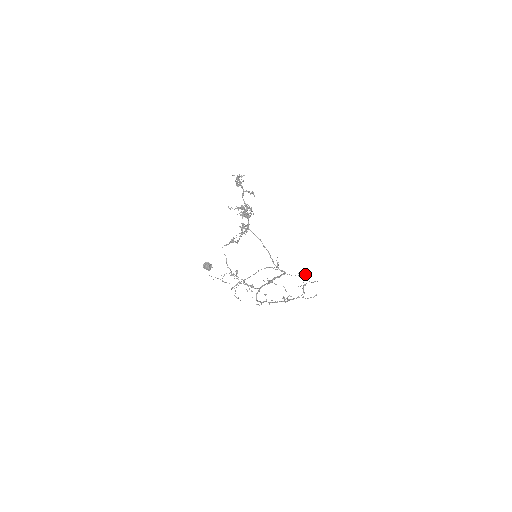
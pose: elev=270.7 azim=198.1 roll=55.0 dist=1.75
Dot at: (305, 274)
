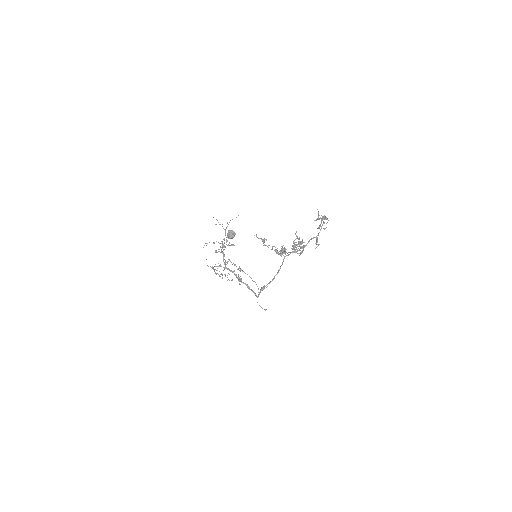
Dot at: occluded
